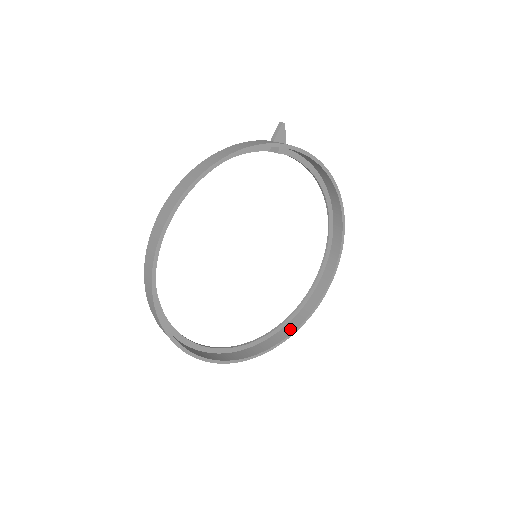
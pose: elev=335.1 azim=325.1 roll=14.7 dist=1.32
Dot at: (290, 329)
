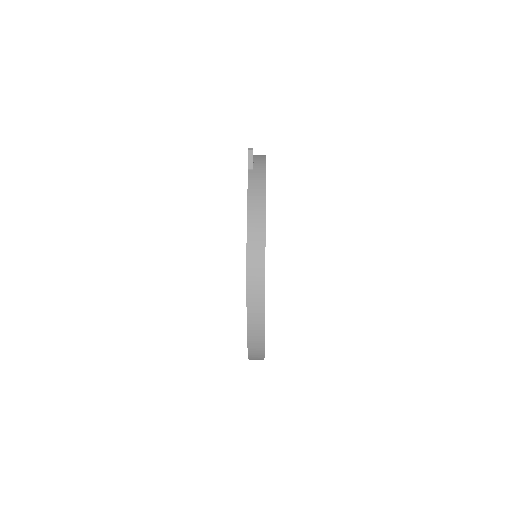
Dot at: occluded
